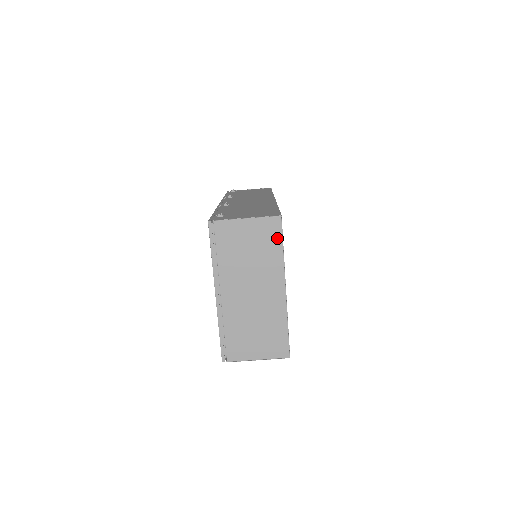
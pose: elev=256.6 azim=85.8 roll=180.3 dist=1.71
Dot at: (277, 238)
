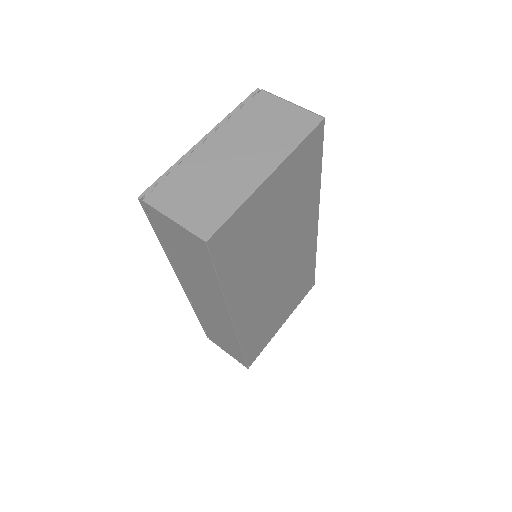
Dot at: (304, 131)
